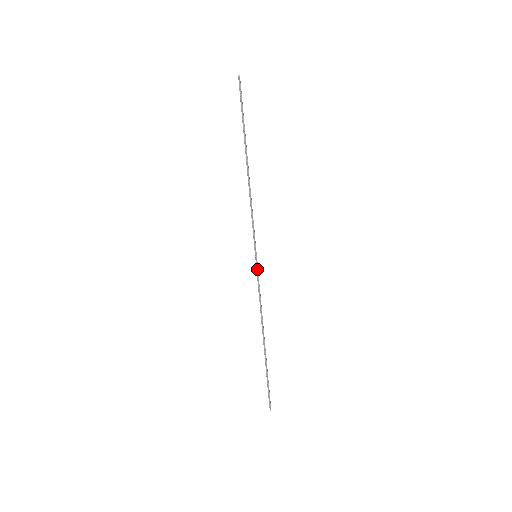
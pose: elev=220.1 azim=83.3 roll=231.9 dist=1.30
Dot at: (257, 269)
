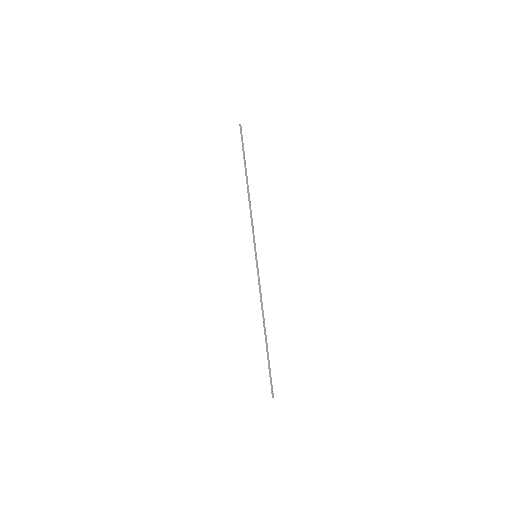
Dot at: (257, 267)
